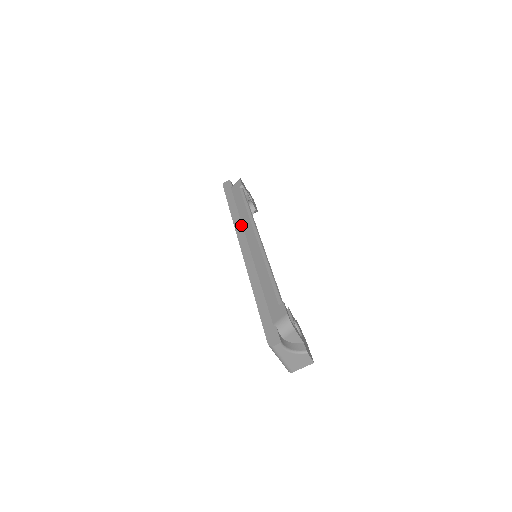
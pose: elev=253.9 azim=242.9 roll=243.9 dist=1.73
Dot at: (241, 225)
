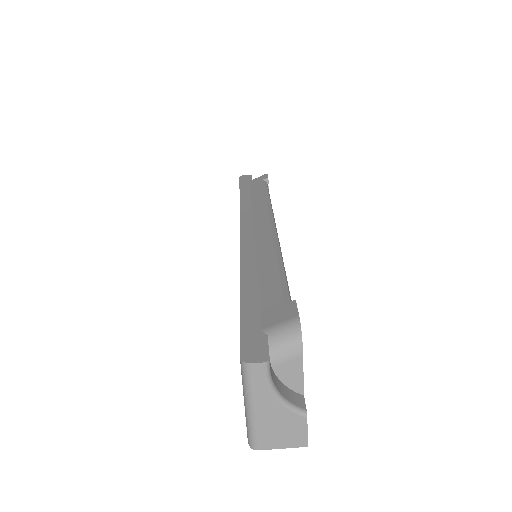
Dot at: (250, 210)
